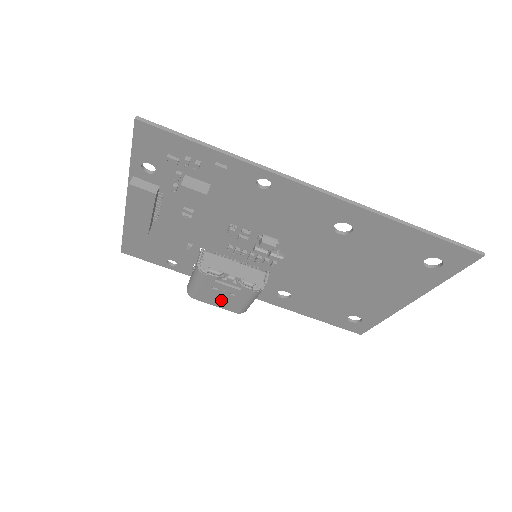
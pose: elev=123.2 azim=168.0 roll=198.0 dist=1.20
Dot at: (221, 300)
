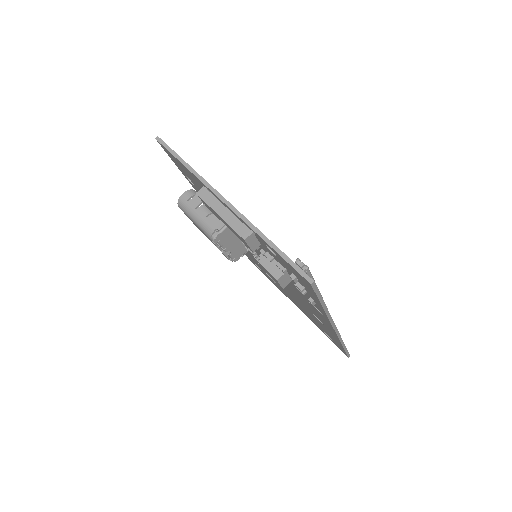
Dot at: occluded
